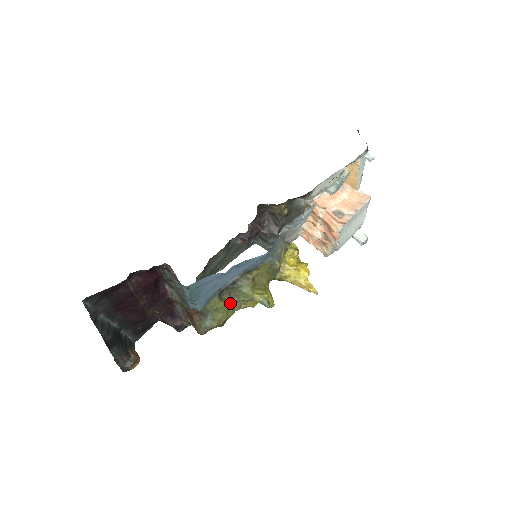
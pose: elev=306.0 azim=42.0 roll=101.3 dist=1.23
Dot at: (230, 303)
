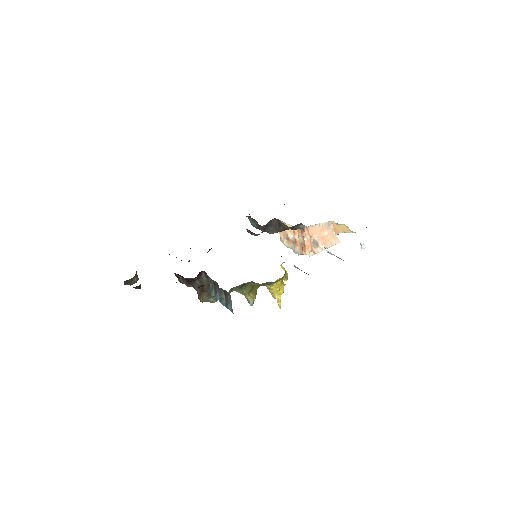
Dot at: (230, 292)
